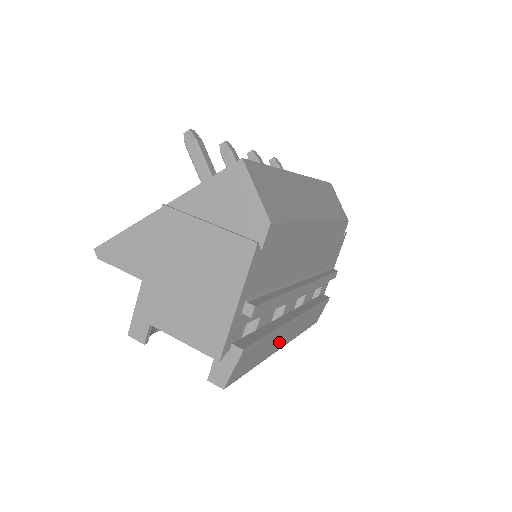
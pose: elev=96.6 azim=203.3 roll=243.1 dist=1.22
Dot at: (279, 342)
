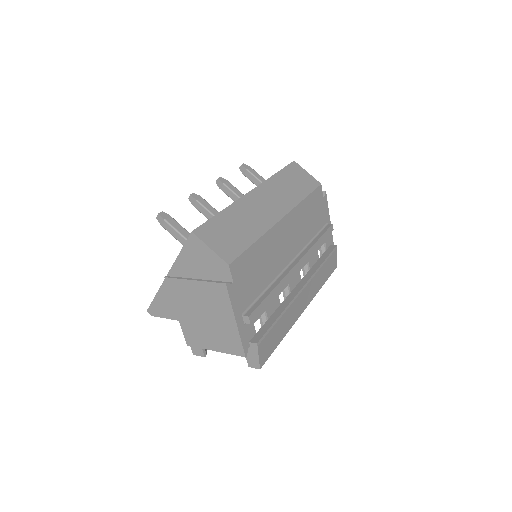
Dot at: (297, 311)
